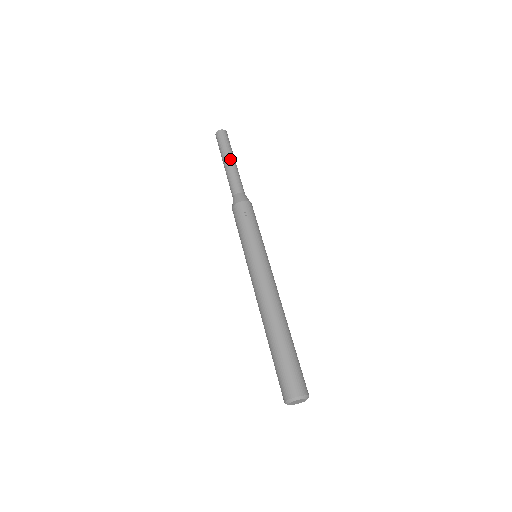
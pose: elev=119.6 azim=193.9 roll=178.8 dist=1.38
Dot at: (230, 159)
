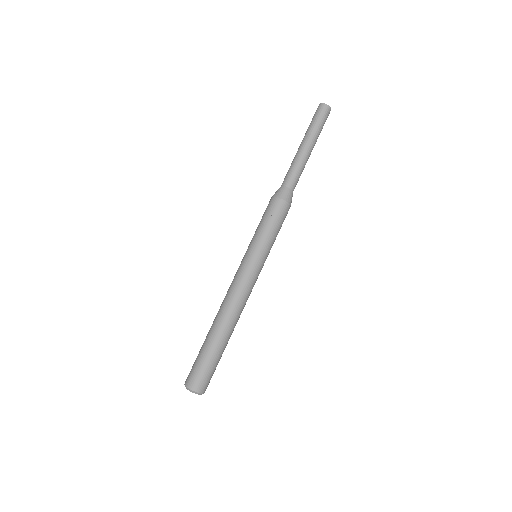
Dot at: (308, 145)
